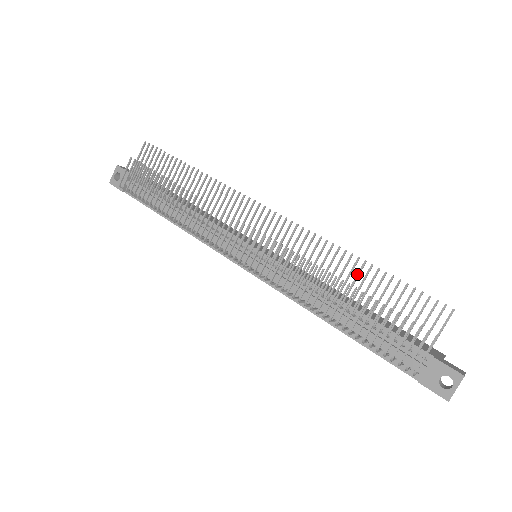
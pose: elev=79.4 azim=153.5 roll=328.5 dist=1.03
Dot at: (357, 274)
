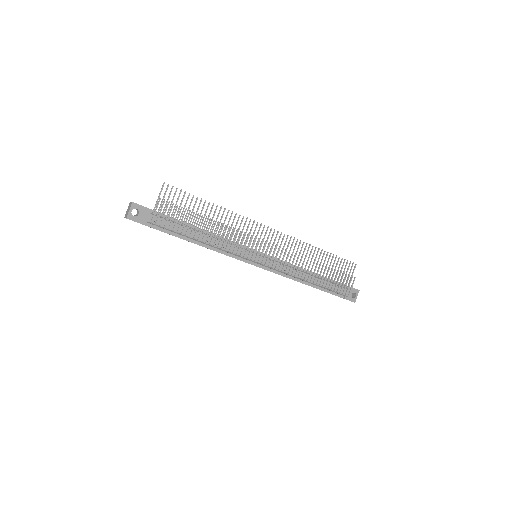
Dot at: occluded
